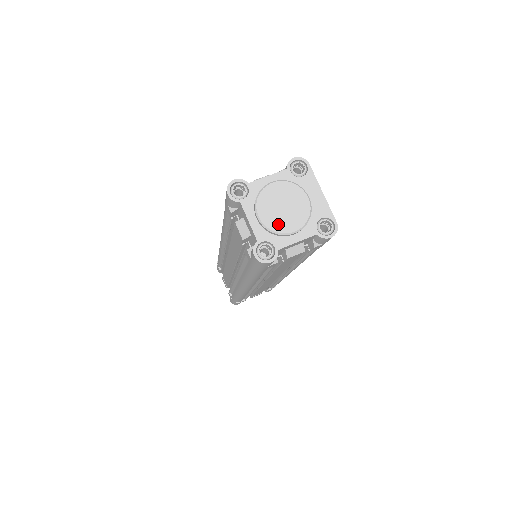
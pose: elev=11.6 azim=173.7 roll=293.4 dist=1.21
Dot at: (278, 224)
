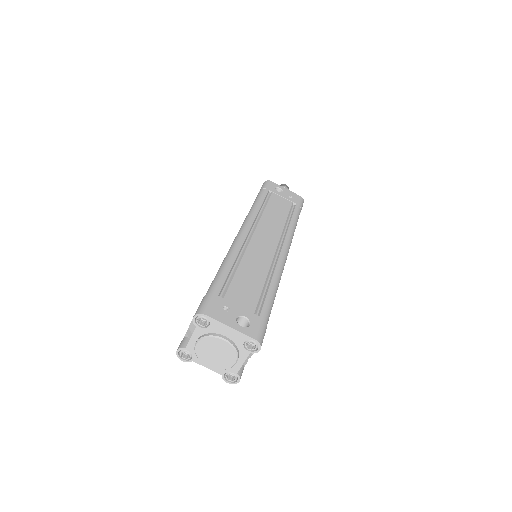
Dot at: (222, 365)
